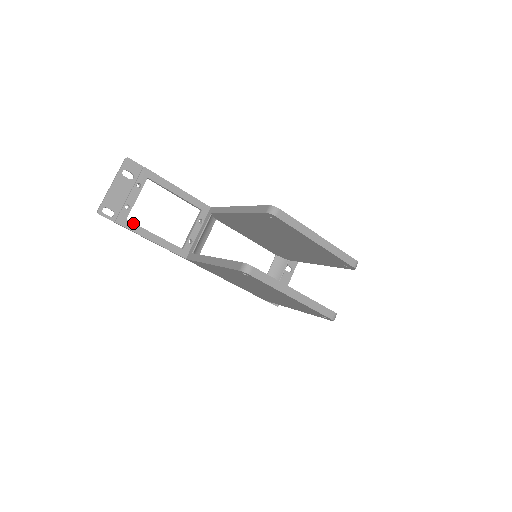
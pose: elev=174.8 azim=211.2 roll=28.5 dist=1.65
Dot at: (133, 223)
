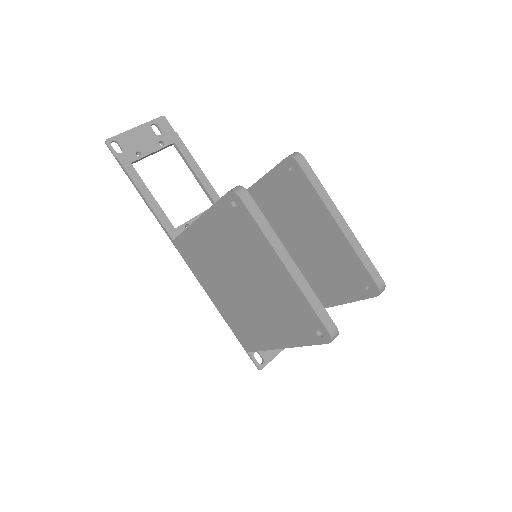
Dot at: (136, 171)
